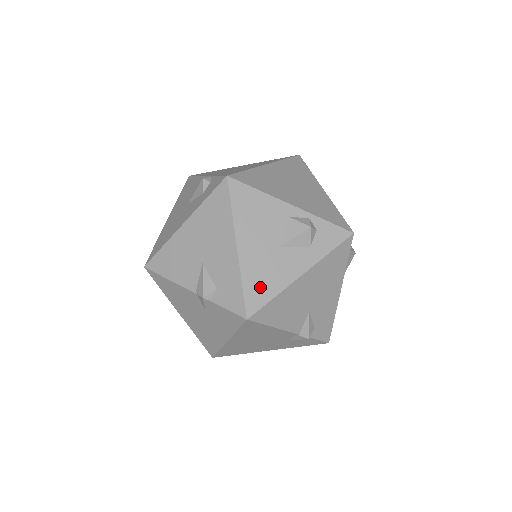
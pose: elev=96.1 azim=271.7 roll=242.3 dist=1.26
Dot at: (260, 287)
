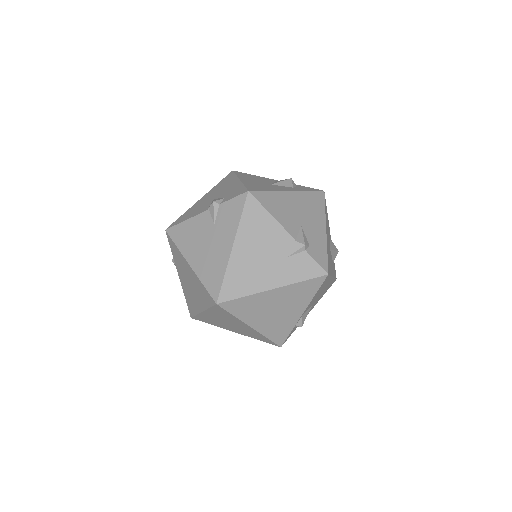
Dot at: (258, 188)
